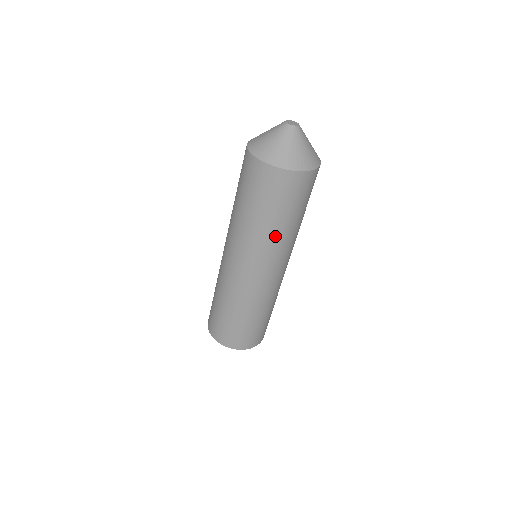
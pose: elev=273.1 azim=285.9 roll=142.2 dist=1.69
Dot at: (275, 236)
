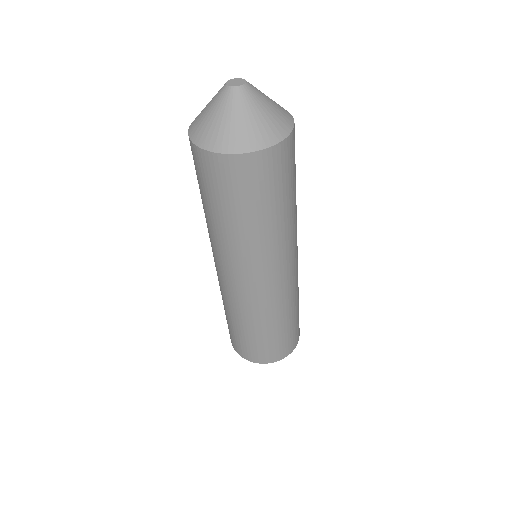
Dot at: (281, 229)
